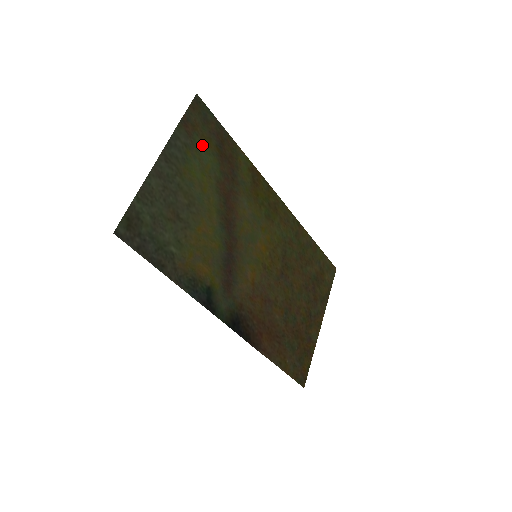
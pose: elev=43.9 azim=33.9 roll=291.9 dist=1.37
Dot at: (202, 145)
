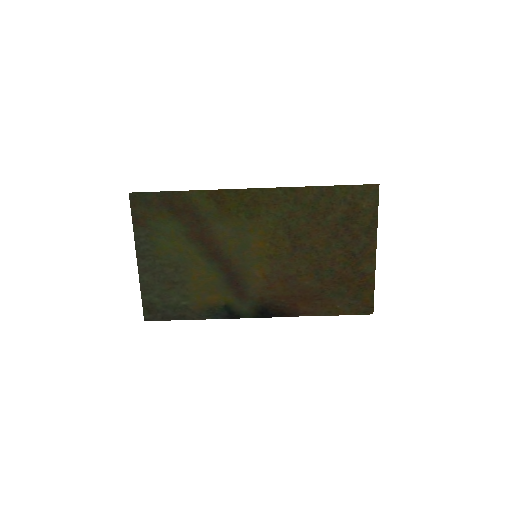
Dot at: (158, 223)
